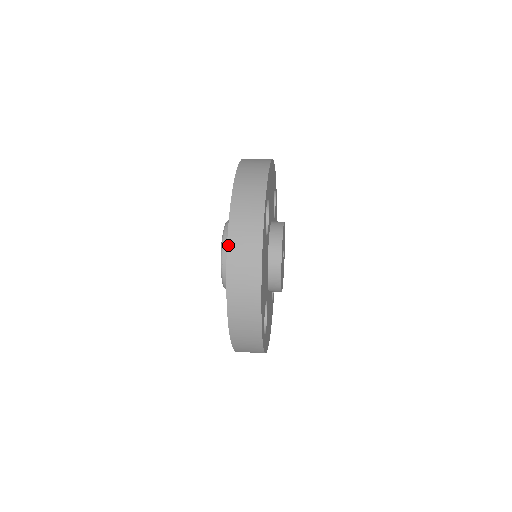
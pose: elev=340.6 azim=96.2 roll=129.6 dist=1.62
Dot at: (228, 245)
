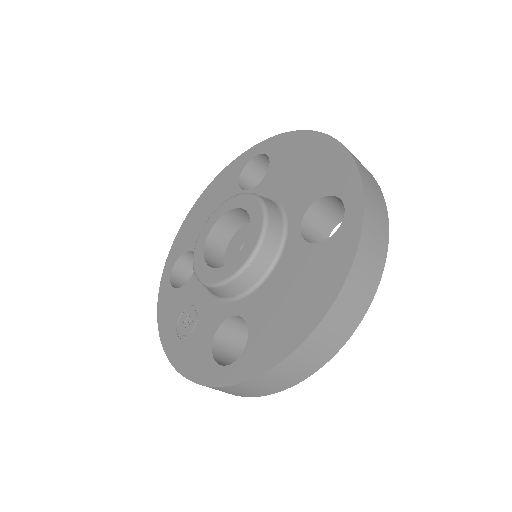
Dot at: (349, 276)
